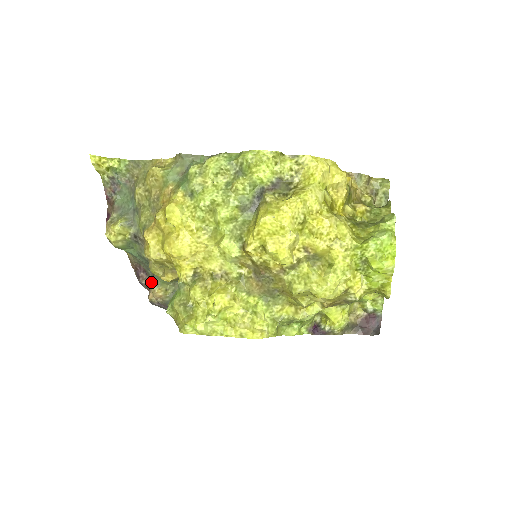
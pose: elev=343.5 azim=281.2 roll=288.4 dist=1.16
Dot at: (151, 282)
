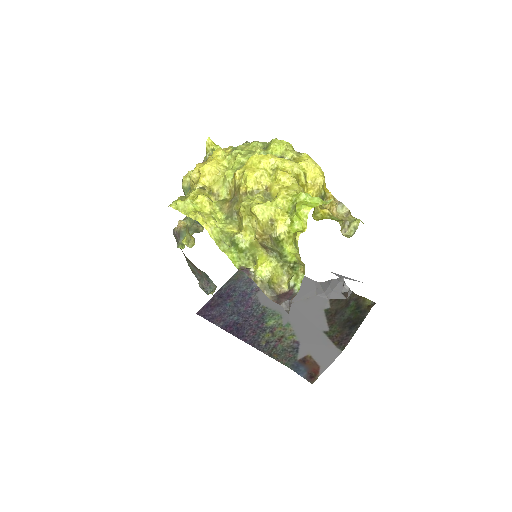
Dot at: (183, 219)
